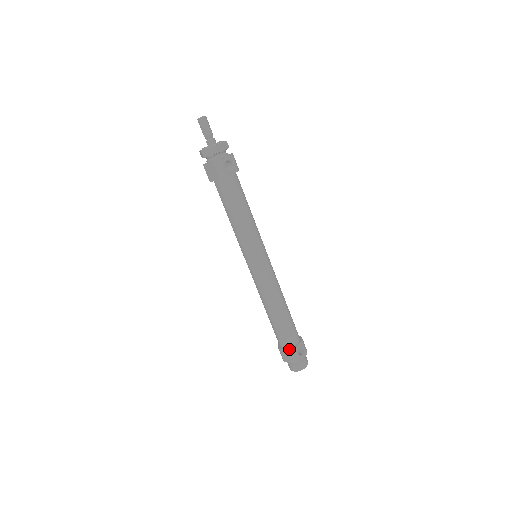
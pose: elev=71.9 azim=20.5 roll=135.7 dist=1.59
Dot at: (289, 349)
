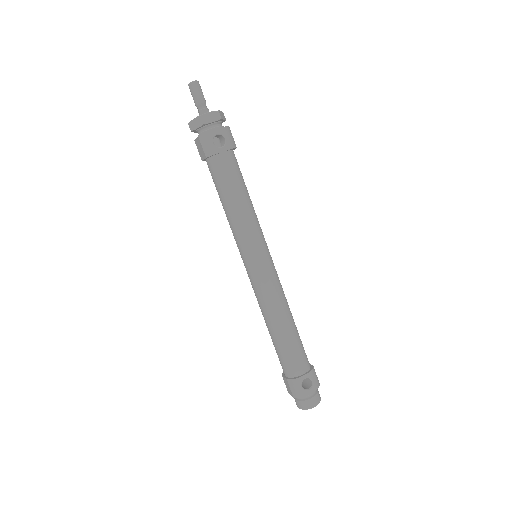
Dot at: (290, 379)
